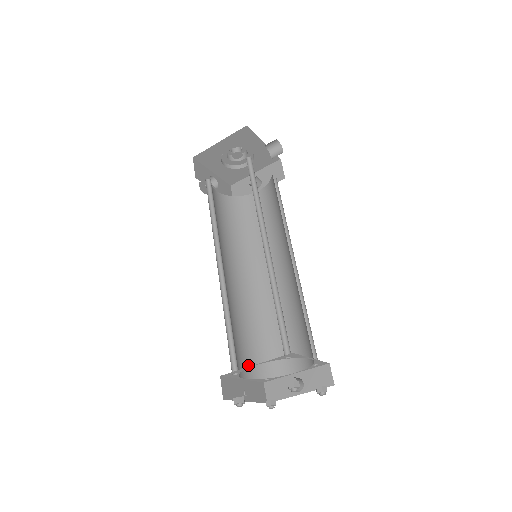
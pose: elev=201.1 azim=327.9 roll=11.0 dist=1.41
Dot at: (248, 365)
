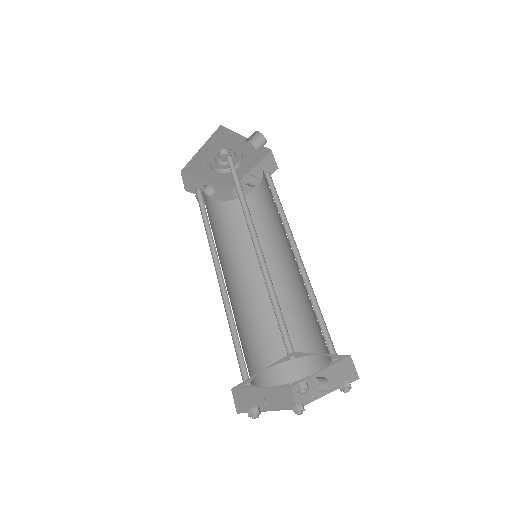
Dot at: (267, 372)
